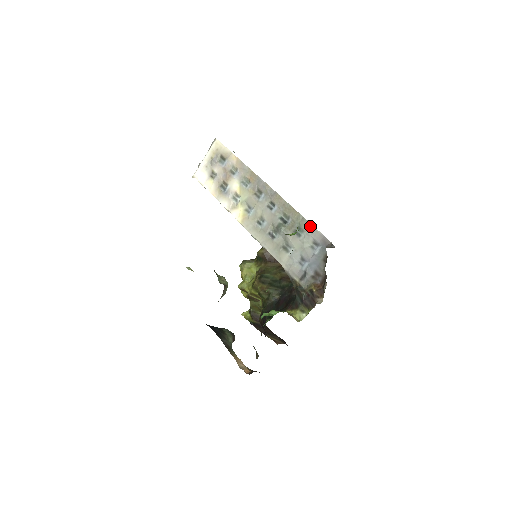
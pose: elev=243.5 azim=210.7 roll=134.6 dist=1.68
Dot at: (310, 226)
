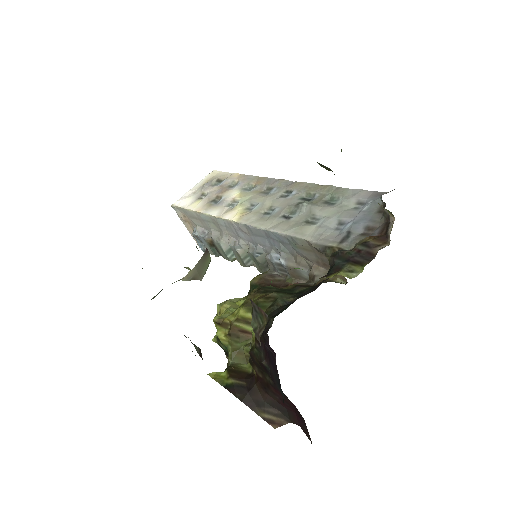
Dot at: (349, 191)
